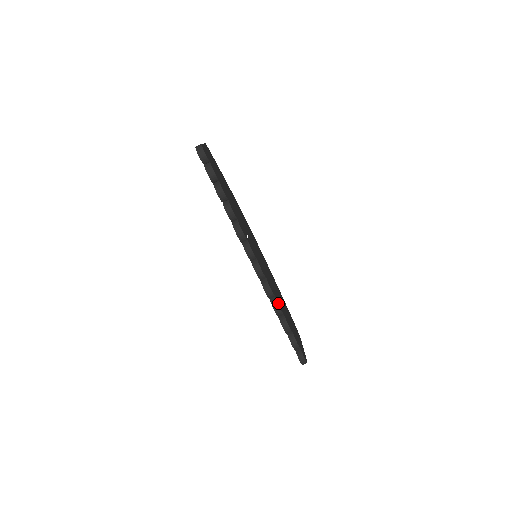
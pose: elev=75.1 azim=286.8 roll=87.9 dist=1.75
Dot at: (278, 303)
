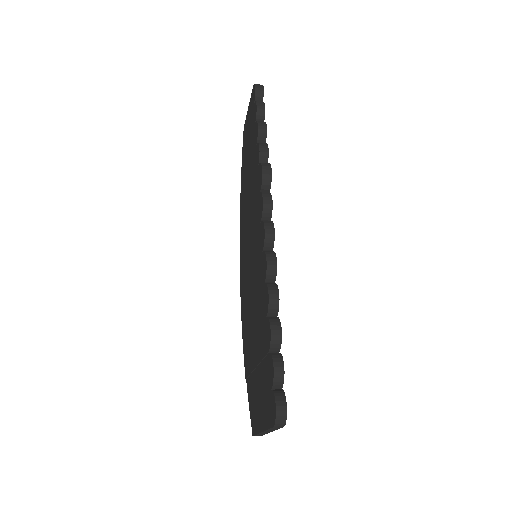
Dot at: (277, 291)
